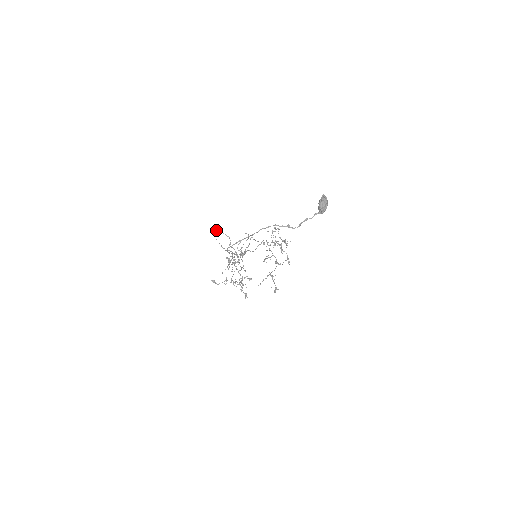
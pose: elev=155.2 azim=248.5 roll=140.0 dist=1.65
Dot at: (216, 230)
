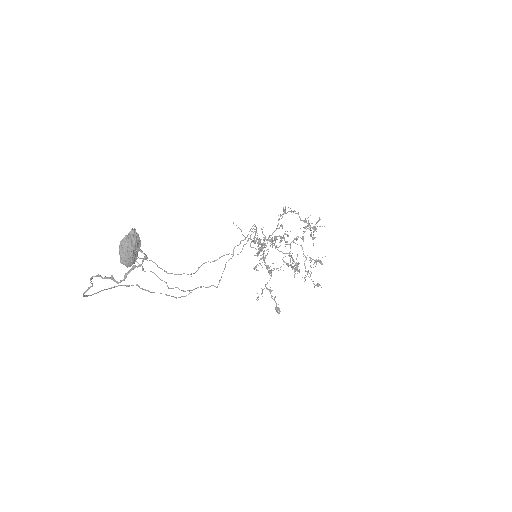
Dot at: occluded
